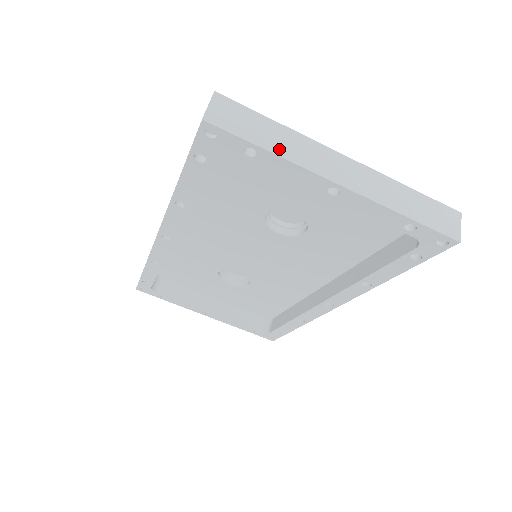
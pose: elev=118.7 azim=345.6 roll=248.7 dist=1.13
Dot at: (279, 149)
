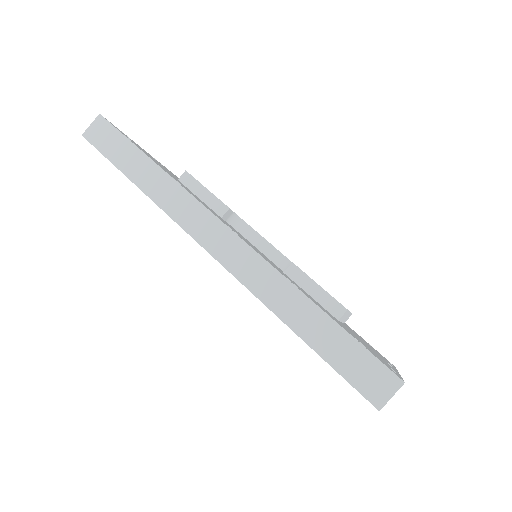
Dot at: occluded
